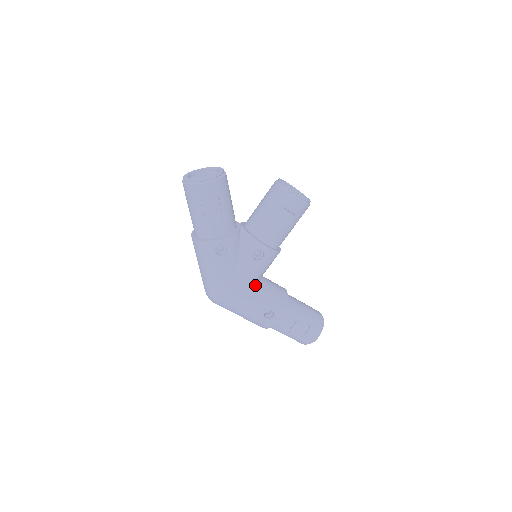
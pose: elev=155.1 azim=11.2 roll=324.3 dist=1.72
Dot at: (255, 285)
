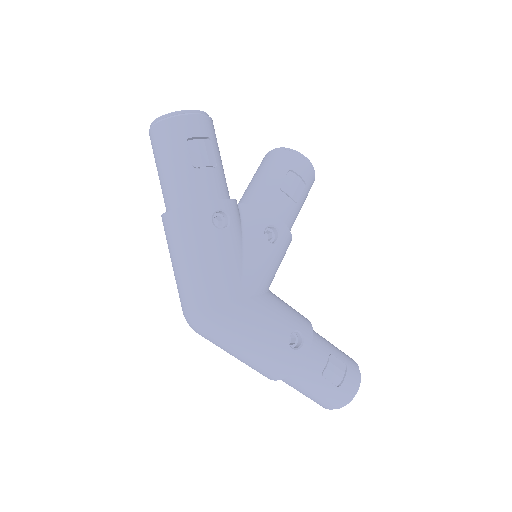
Dot at: (267, 292)
